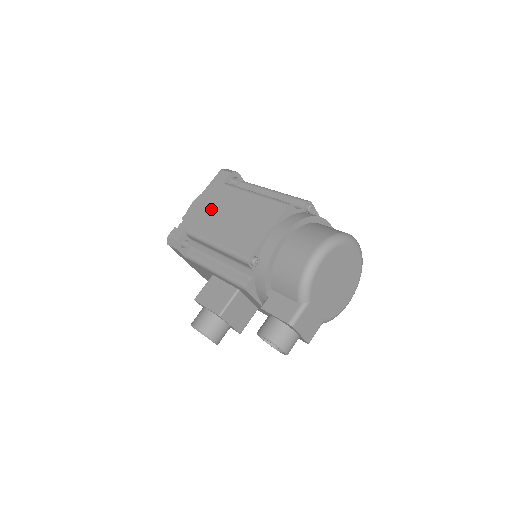
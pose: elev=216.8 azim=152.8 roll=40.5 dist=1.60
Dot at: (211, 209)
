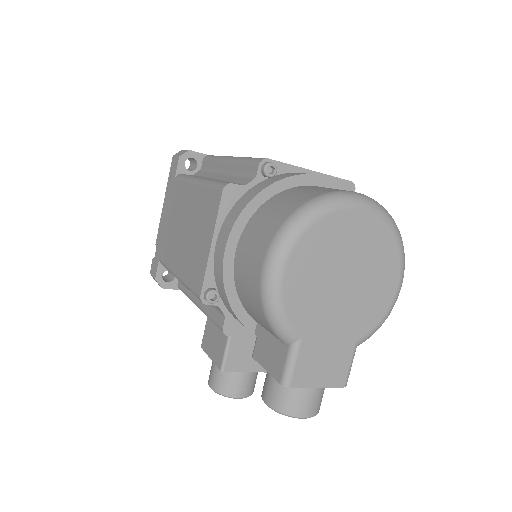
Dot at: (170, 222)
